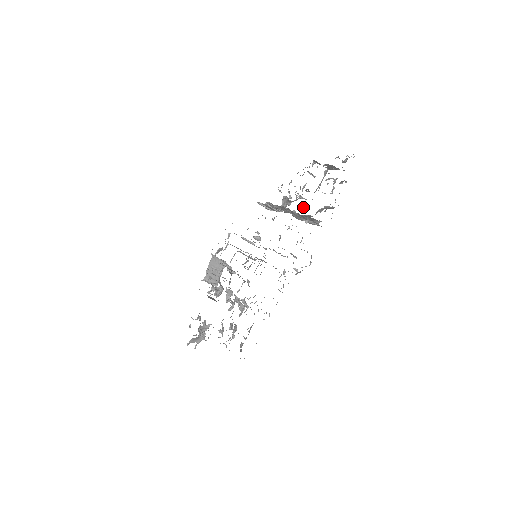
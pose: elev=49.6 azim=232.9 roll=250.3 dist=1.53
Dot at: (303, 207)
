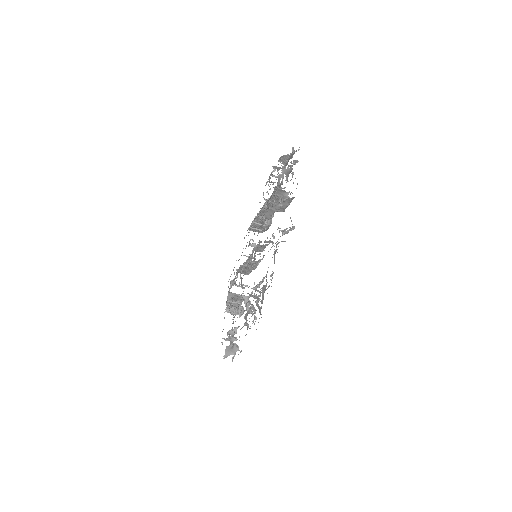
Dot at: occluded
